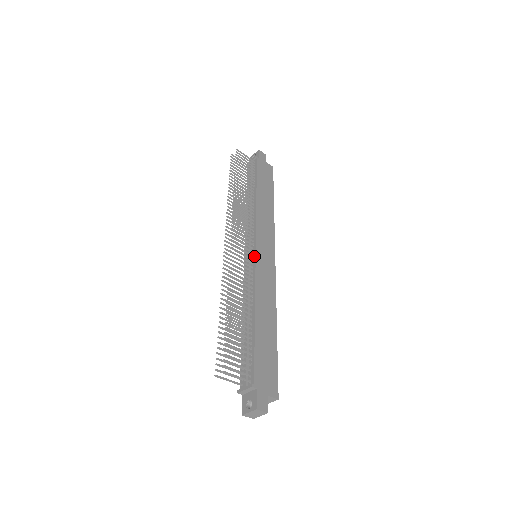
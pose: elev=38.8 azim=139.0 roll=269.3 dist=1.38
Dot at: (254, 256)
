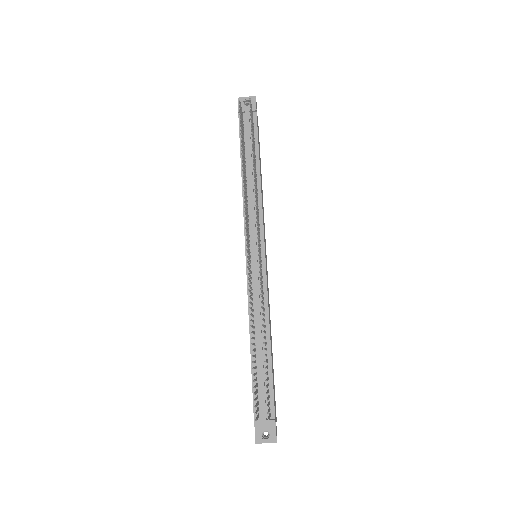
Dot at: (264, 263)
